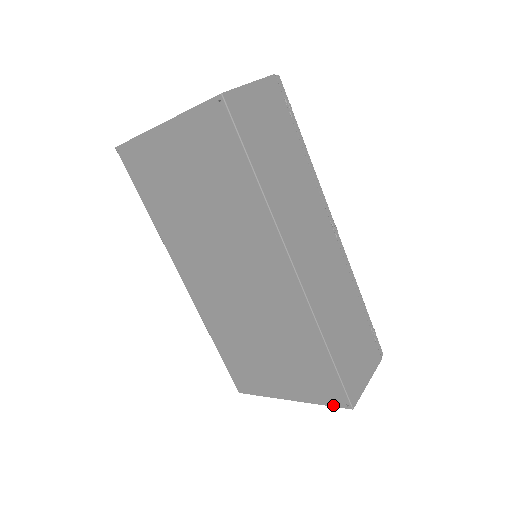
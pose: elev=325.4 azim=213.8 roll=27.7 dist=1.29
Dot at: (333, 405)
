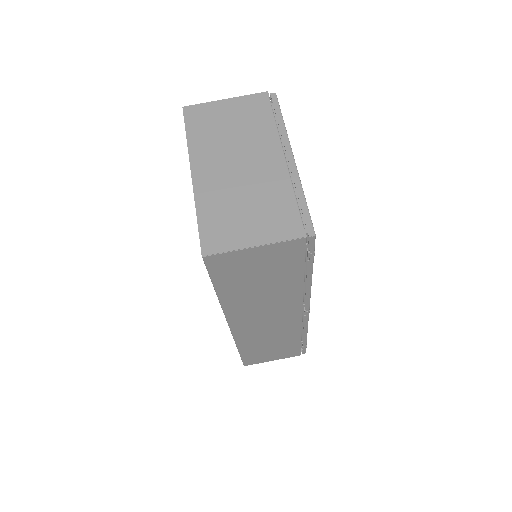
Dot at: occluded
